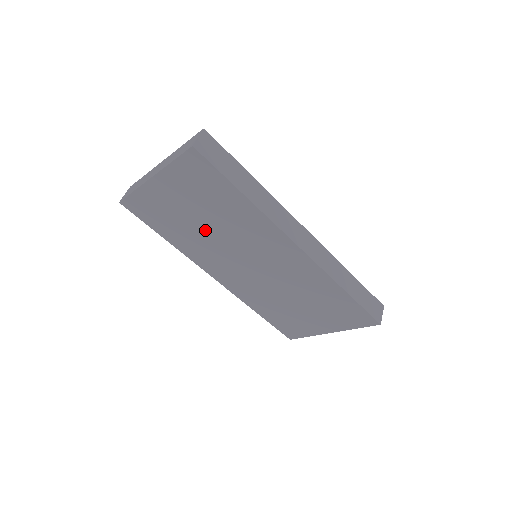
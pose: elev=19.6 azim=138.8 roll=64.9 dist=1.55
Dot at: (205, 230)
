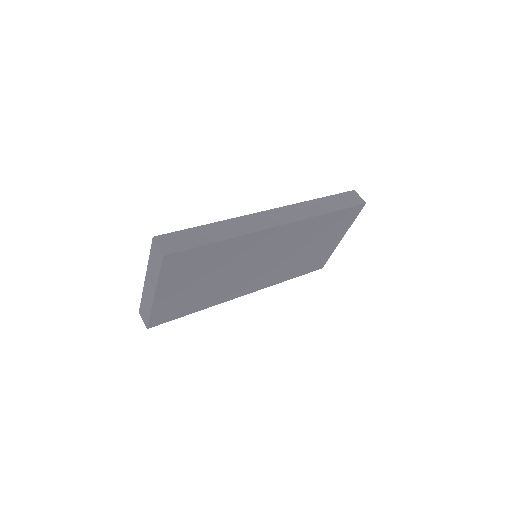
Dot at: (215, 281)
